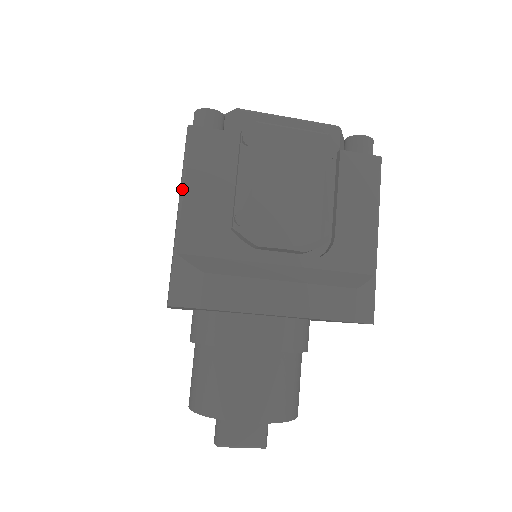
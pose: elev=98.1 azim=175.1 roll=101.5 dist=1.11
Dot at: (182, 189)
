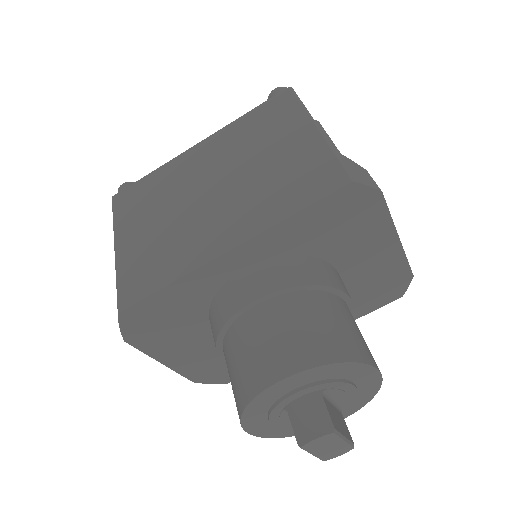
Dot at: (310, 116)
